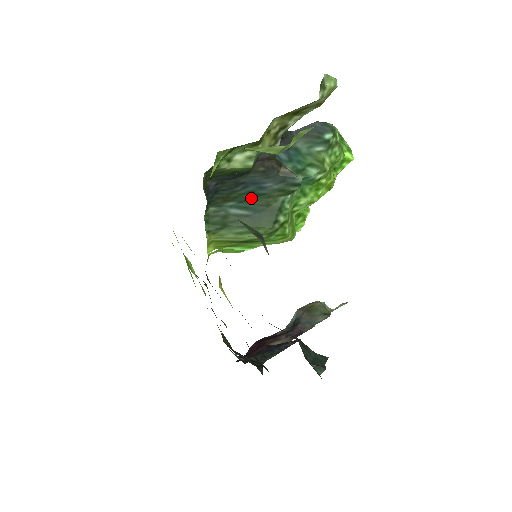
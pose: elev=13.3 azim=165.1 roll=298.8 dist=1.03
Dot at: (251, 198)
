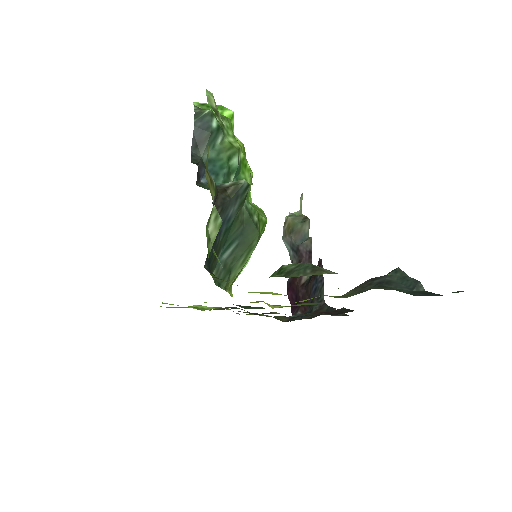
Dot at: (228, 234)
